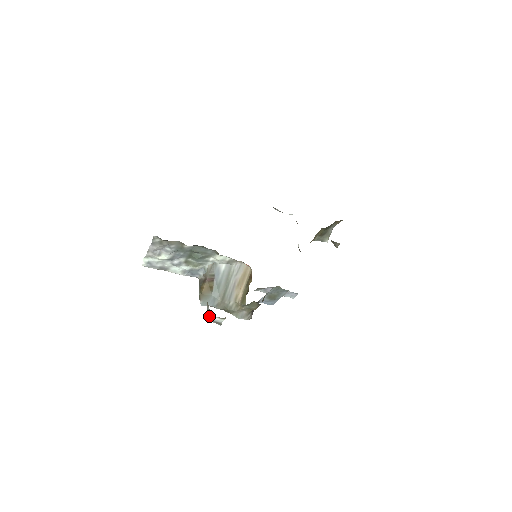
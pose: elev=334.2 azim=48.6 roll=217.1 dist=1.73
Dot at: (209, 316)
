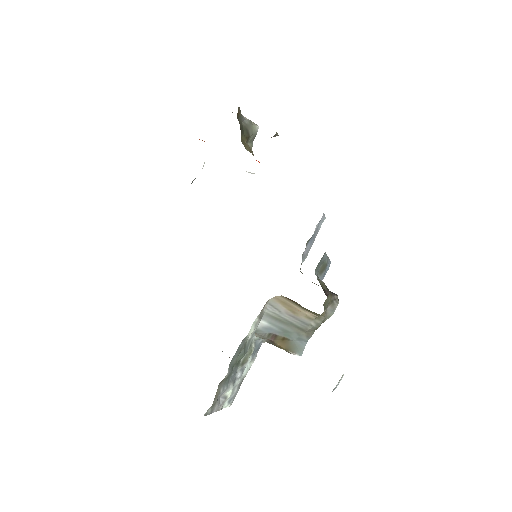
Dot at: occluded
